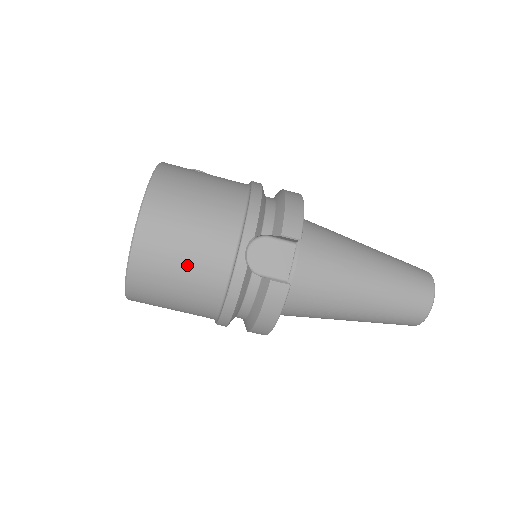
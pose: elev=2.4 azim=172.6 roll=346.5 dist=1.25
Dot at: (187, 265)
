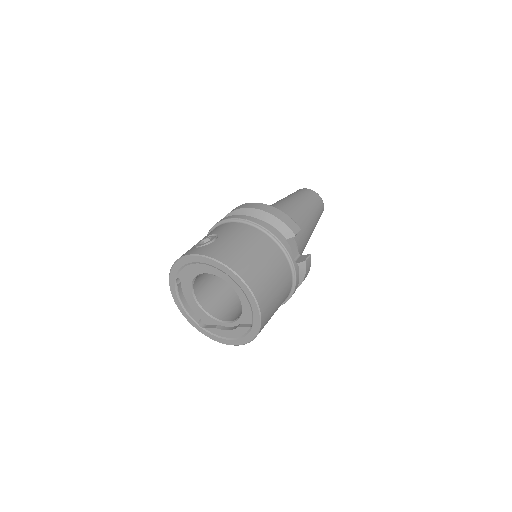
Dot at: (280, 293)
